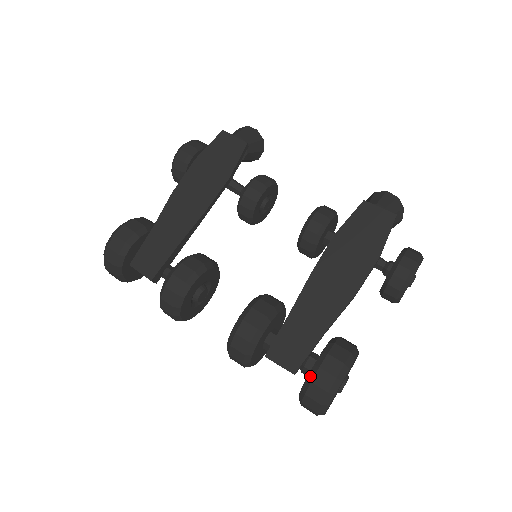
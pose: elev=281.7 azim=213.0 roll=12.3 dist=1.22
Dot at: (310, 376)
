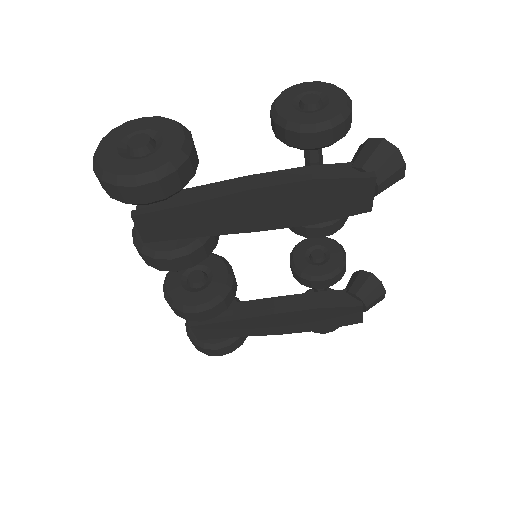
Dot at: (207, 346)
